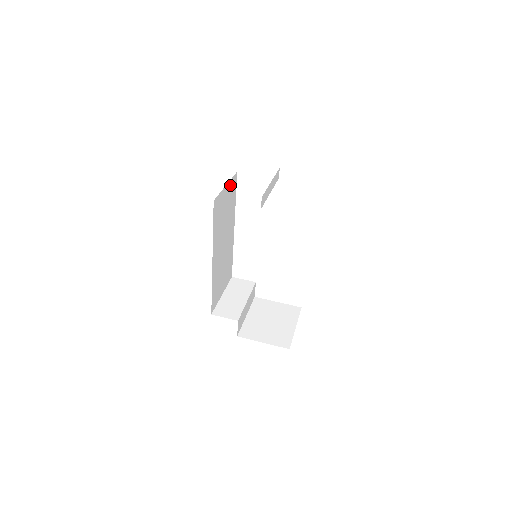
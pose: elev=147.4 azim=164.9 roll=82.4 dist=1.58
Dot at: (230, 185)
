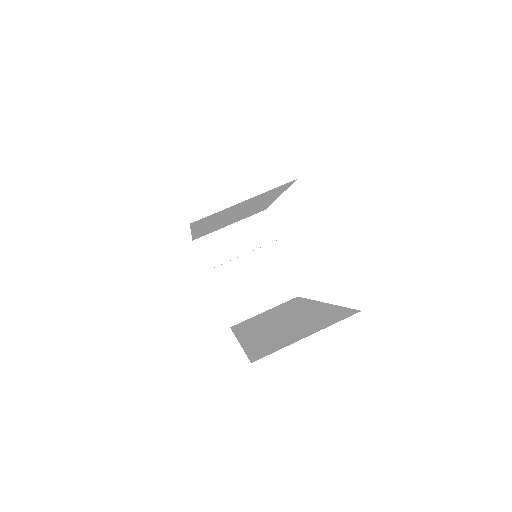
Dot at: (264, 193)
